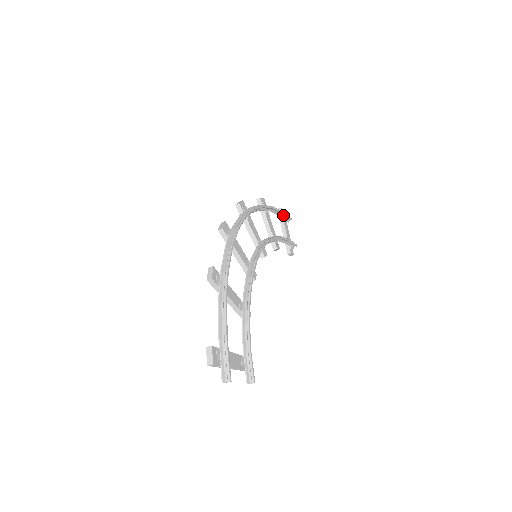
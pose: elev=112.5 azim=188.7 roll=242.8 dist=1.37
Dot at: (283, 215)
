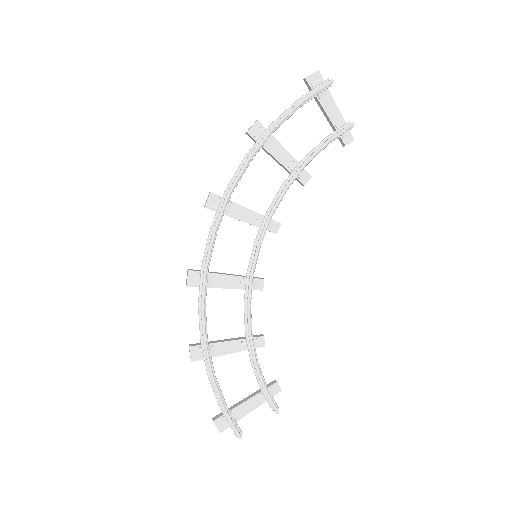
Dot at: (310, 96)
